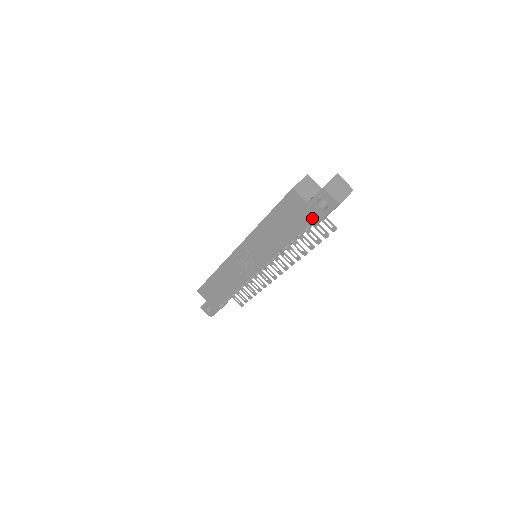
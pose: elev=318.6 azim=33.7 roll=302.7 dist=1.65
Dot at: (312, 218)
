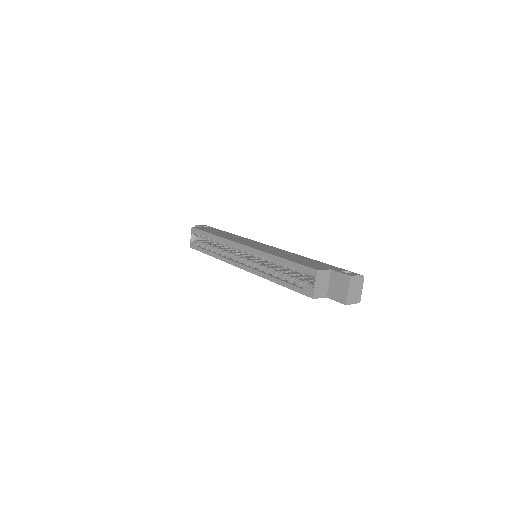
Dot at: occluded
